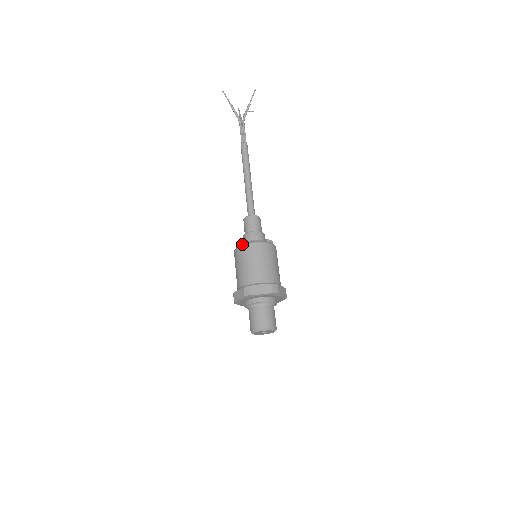
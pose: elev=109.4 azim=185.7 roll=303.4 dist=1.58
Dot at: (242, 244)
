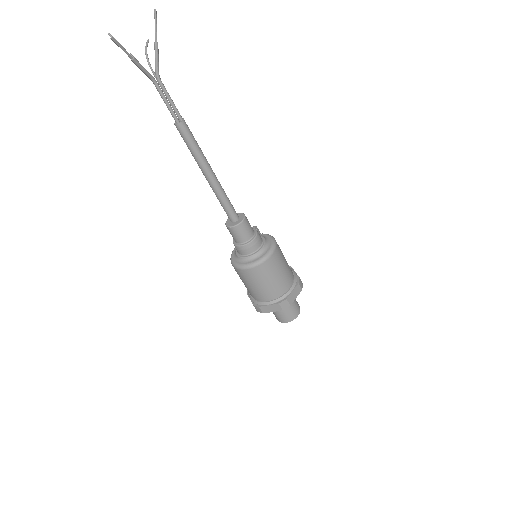
Dot at: (256, 264)
